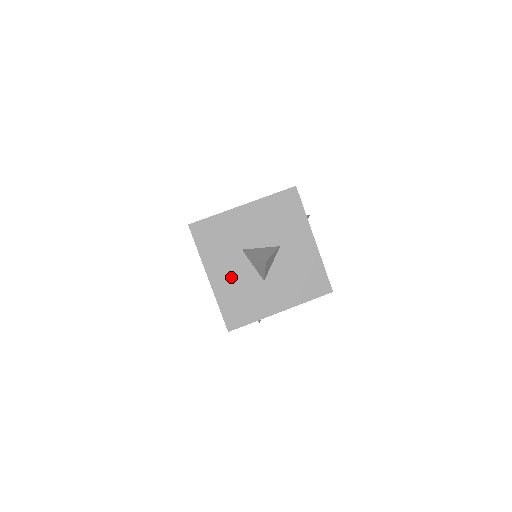
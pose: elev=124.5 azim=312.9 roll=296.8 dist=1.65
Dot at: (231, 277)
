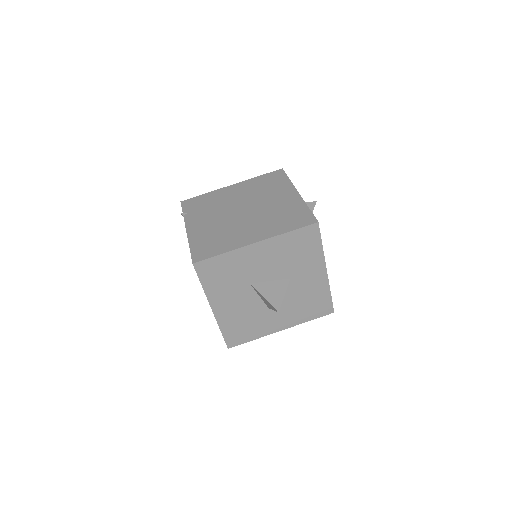
Dot at: (236, 307)
